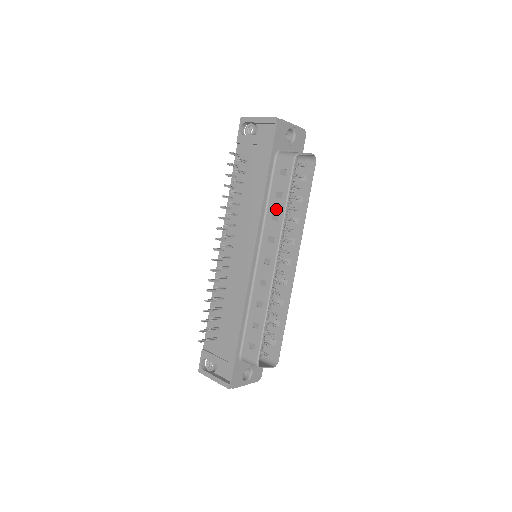
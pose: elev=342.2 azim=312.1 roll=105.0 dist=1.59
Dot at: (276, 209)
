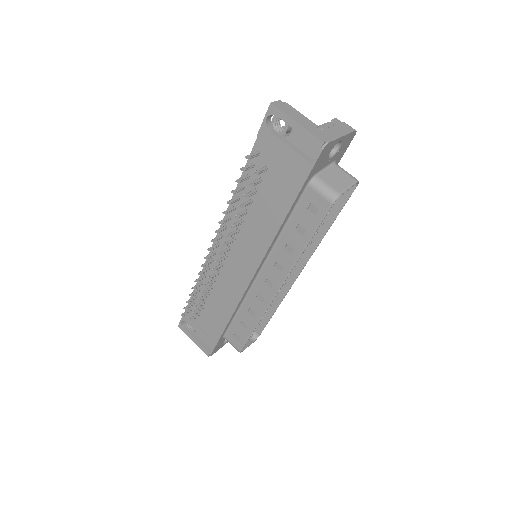
Dot at: (293, 242)
